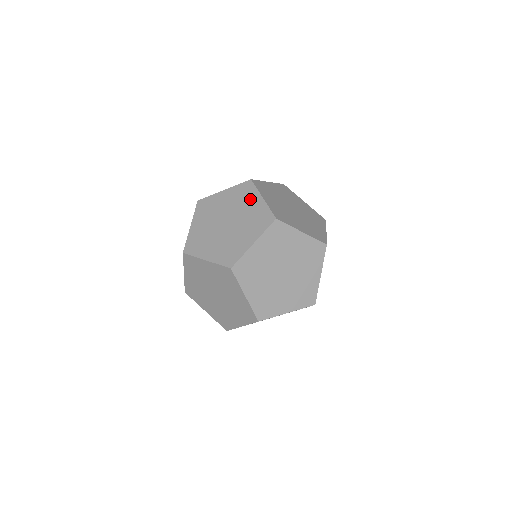
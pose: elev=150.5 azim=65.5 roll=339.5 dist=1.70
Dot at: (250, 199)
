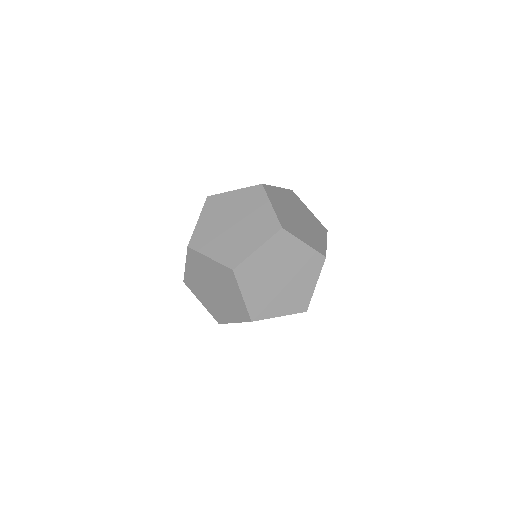
Dot at: occluded
